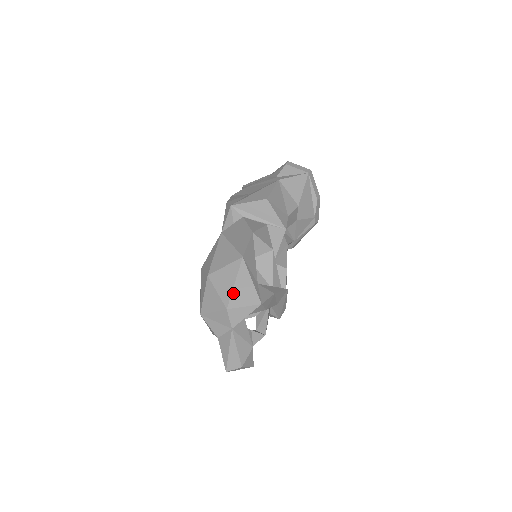
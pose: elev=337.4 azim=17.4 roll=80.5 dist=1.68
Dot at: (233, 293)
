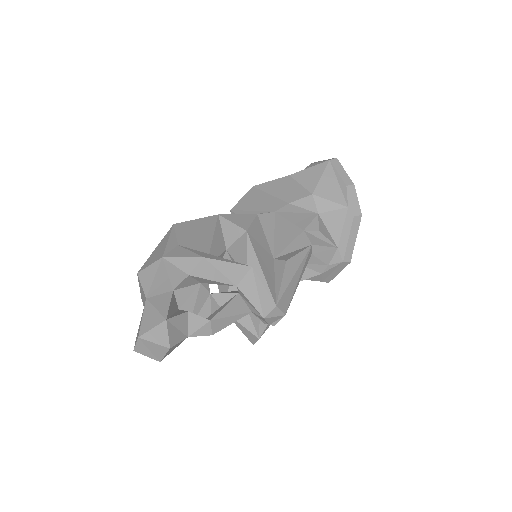
Dot at: (149, 257)
